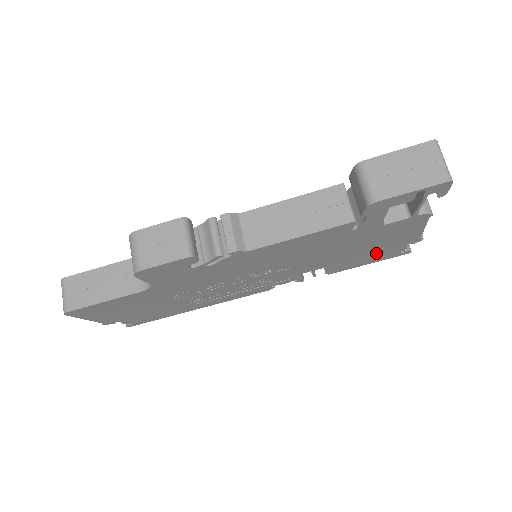
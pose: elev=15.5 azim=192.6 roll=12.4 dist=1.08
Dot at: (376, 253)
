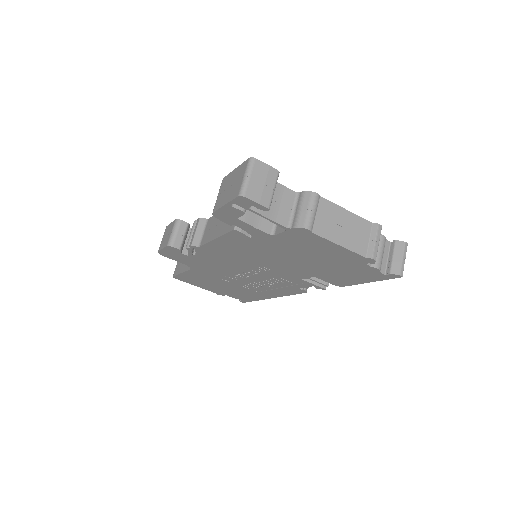
Dot at: (346, 269)
